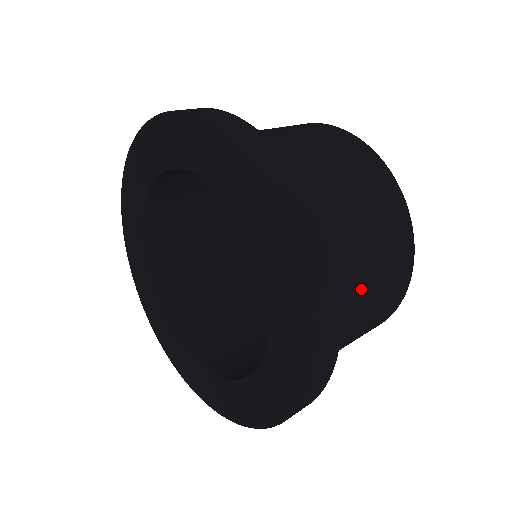
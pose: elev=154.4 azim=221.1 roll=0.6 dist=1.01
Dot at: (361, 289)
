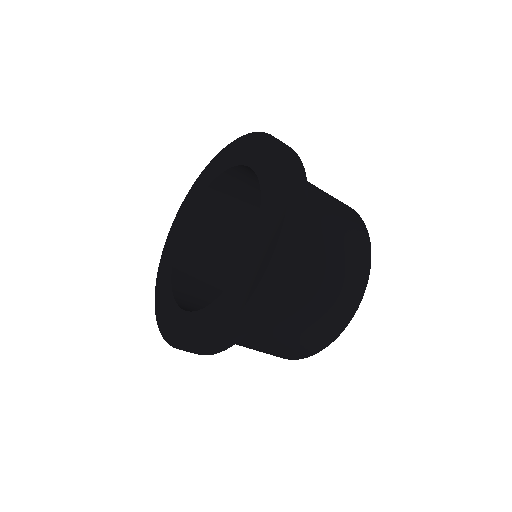
Dot at: (304, 302)
